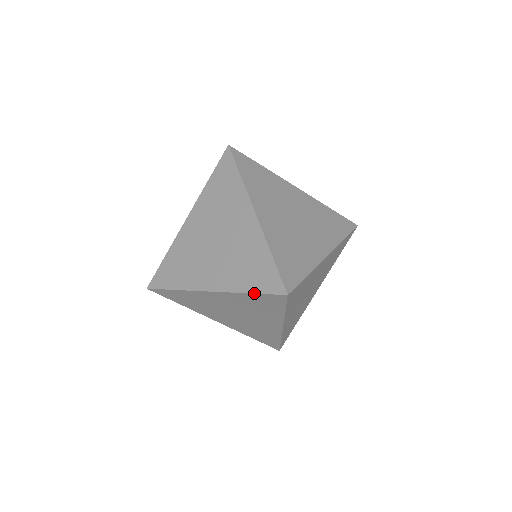
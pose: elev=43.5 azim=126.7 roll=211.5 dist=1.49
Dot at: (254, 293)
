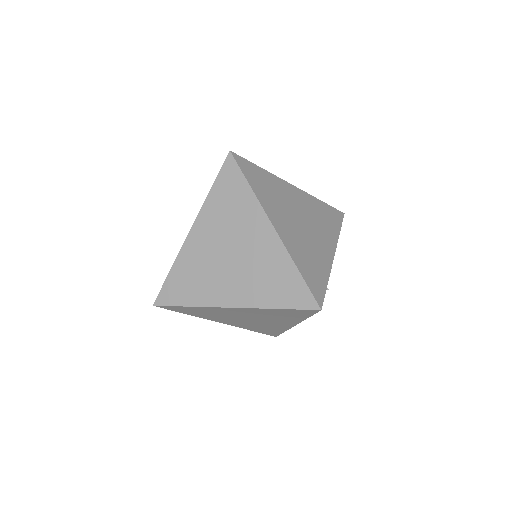
Dot at: occluded
